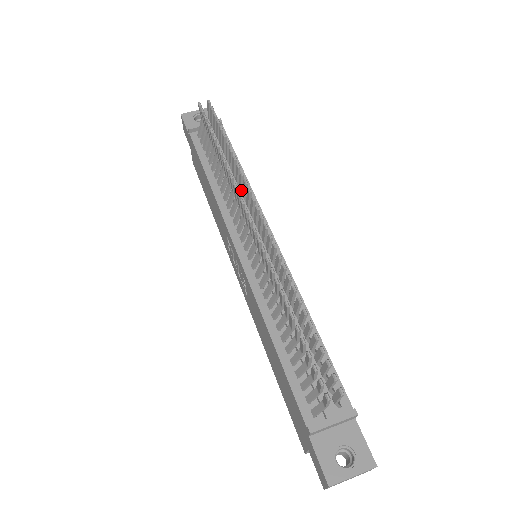
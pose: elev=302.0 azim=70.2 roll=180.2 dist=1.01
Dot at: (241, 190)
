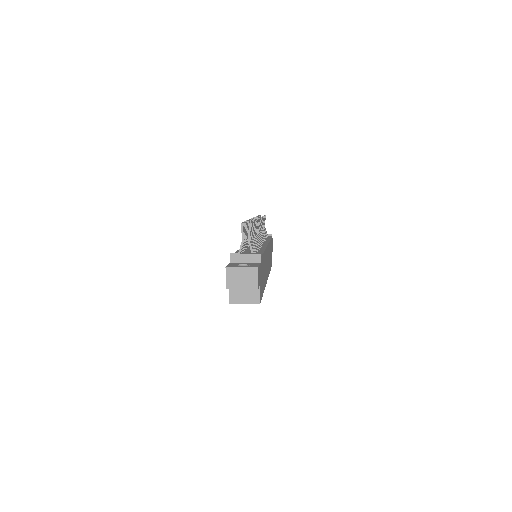
Dot at: occluded
